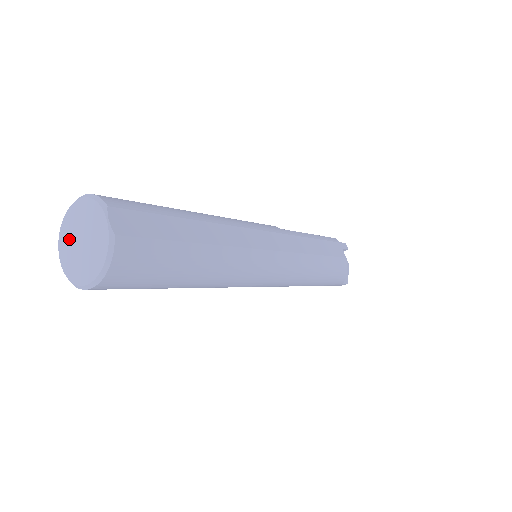
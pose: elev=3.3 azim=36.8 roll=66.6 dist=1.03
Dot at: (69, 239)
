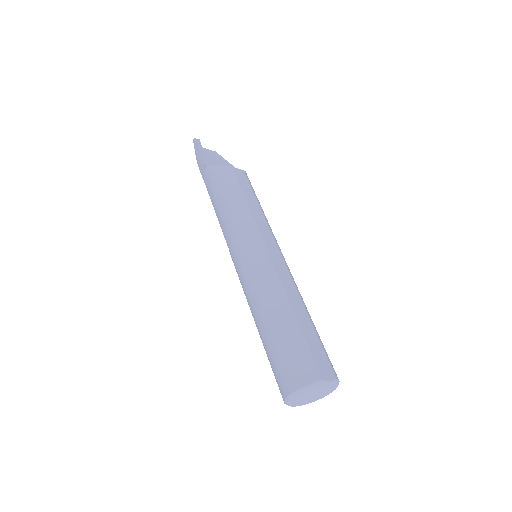
Dot at: (300, 401)
